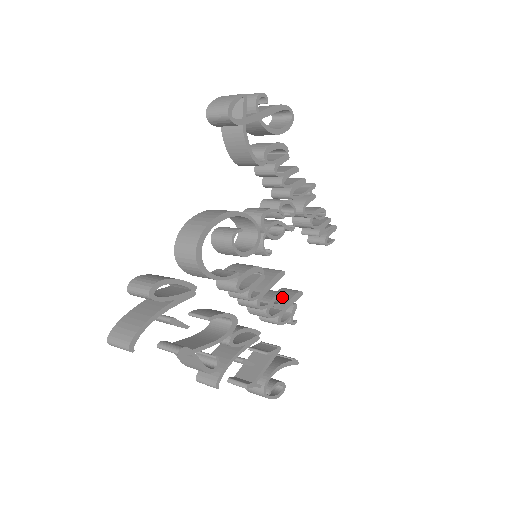
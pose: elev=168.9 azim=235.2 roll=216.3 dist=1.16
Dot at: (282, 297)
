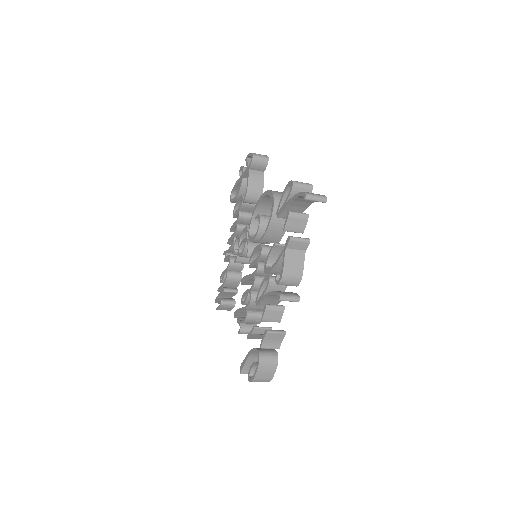
Dot at: occluded
